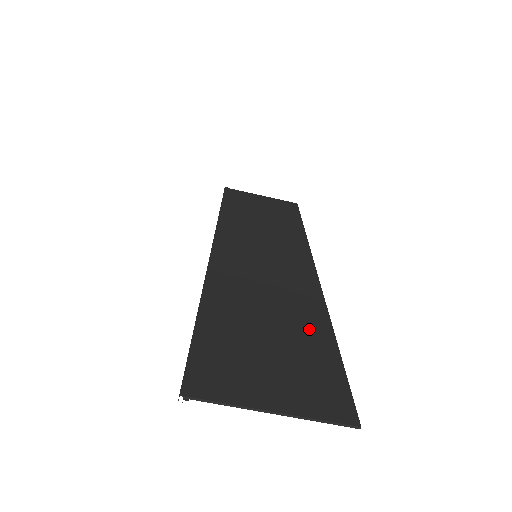
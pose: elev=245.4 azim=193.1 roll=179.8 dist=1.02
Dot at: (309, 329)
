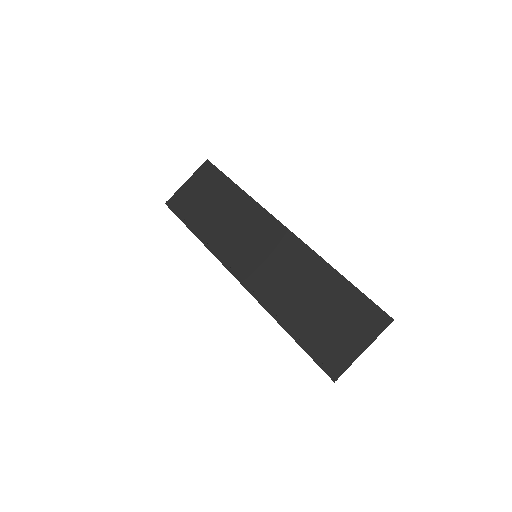
Dot at: (330, 285)
